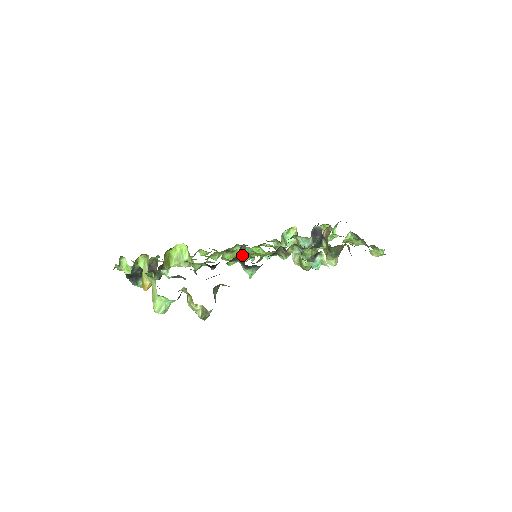
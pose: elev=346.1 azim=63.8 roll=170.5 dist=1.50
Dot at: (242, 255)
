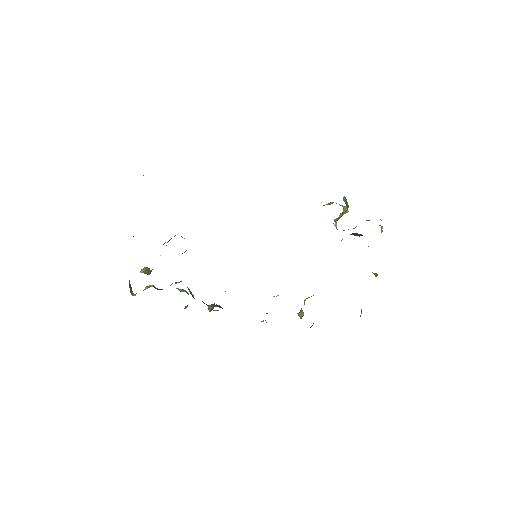
Dot at: occluded
